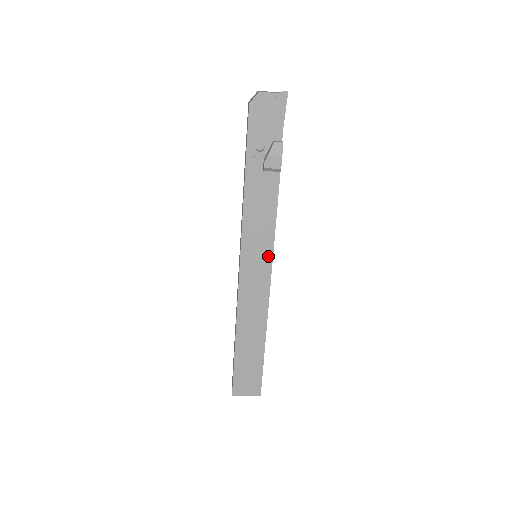
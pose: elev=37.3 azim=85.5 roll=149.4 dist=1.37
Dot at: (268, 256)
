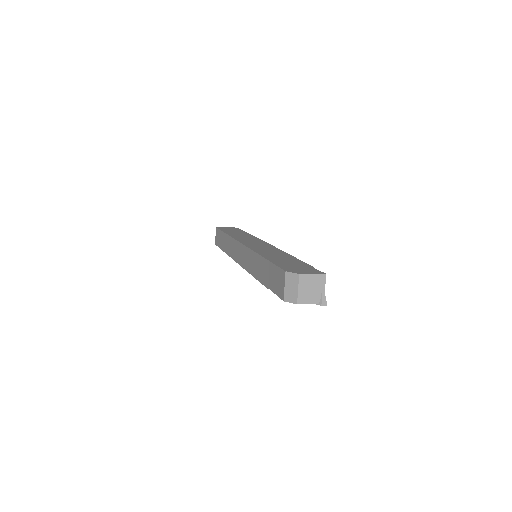
Dot at: occluded
